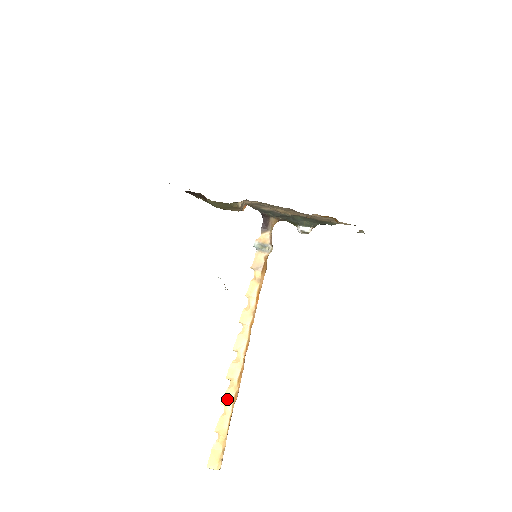
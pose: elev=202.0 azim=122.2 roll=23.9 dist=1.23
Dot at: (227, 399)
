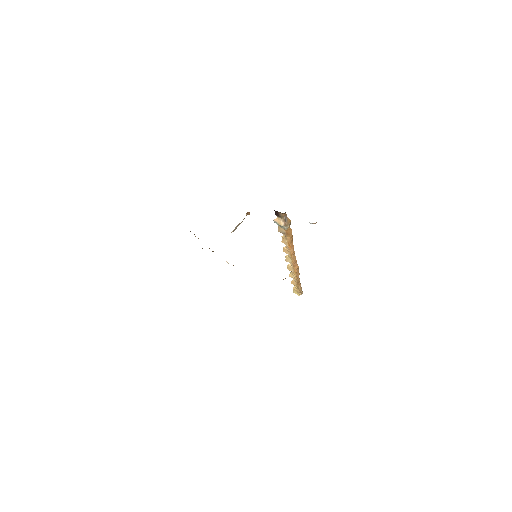
Dot at: (292, 276)
